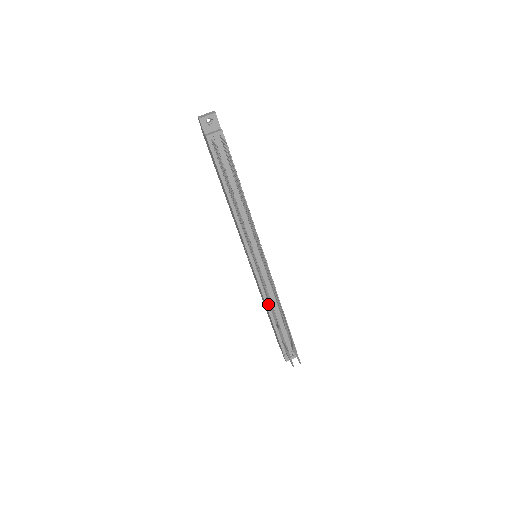
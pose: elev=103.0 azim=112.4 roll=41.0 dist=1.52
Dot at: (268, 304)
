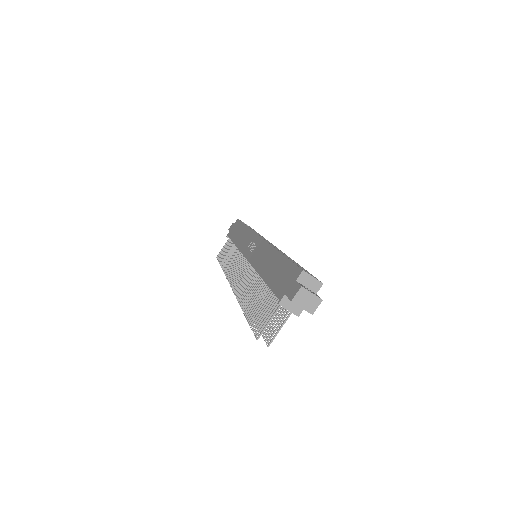
Dot at: occluded
